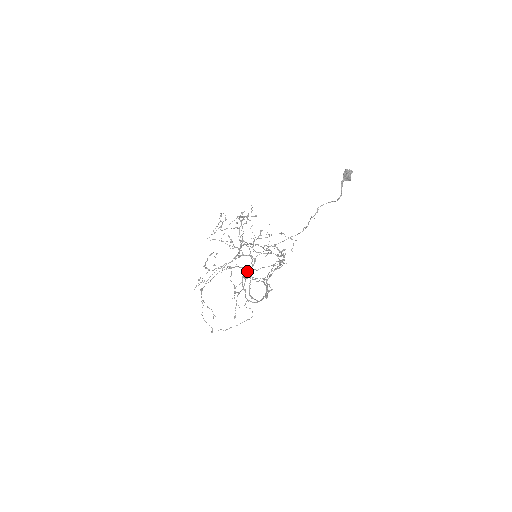
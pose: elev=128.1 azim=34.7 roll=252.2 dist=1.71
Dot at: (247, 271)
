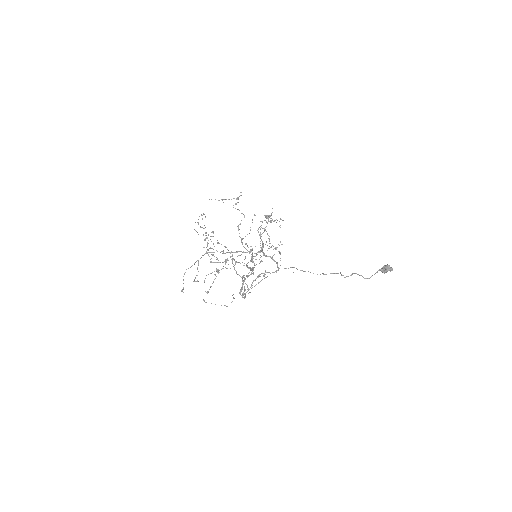
Dot at: (230, 257)
